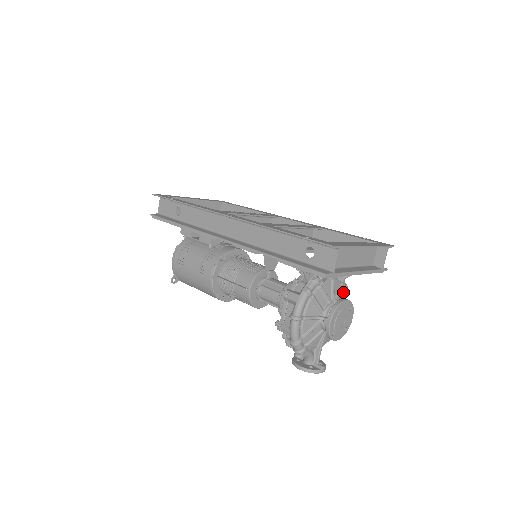
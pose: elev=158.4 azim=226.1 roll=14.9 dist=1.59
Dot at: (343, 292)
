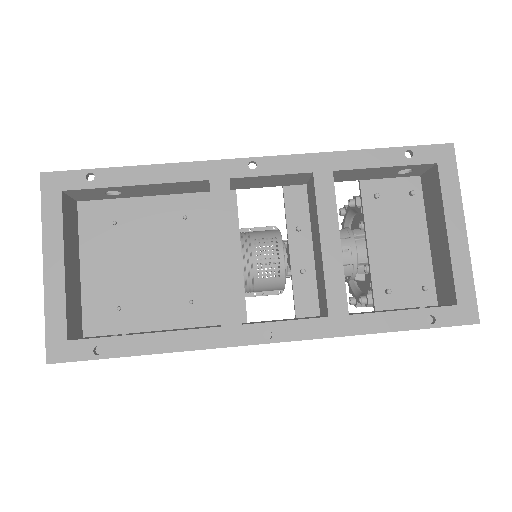
Dot at: occluded
